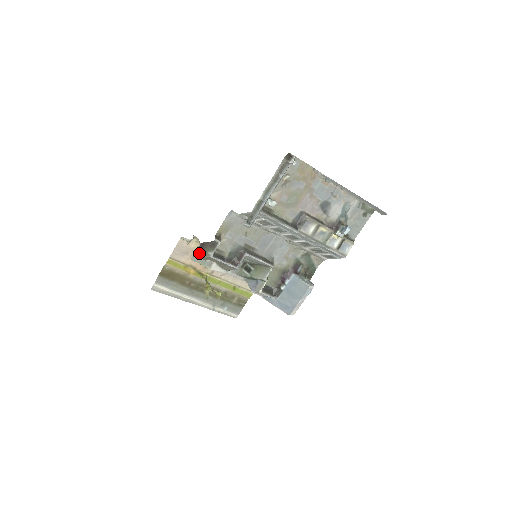
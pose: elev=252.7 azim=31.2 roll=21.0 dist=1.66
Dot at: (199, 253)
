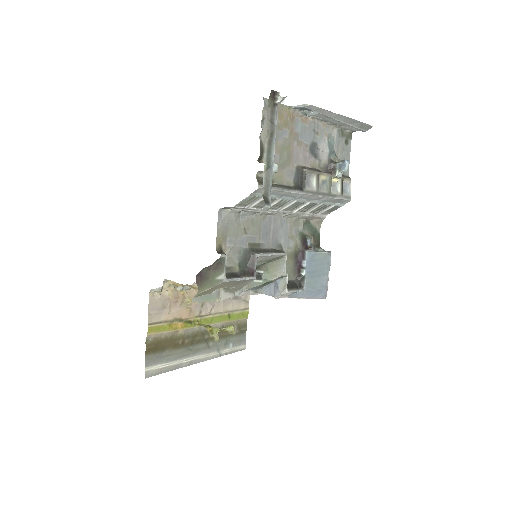
Dot at: (202, 287)
